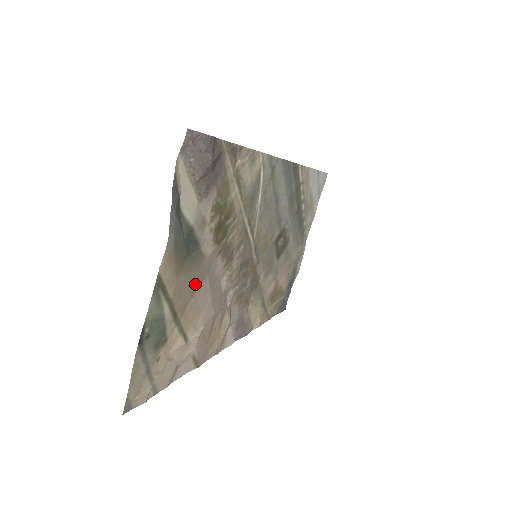
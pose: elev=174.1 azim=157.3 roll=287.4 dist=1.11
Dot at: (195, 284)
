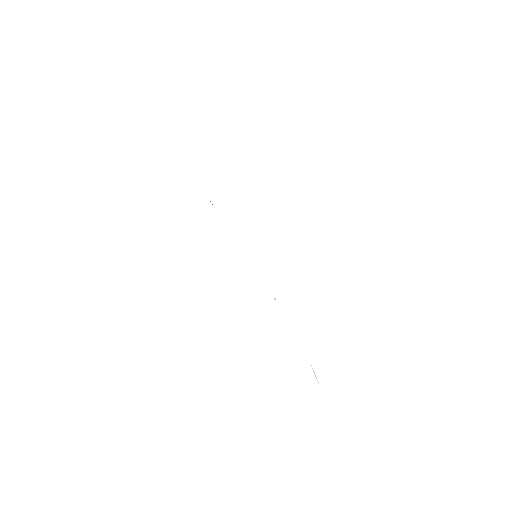
Dot at: occluded
